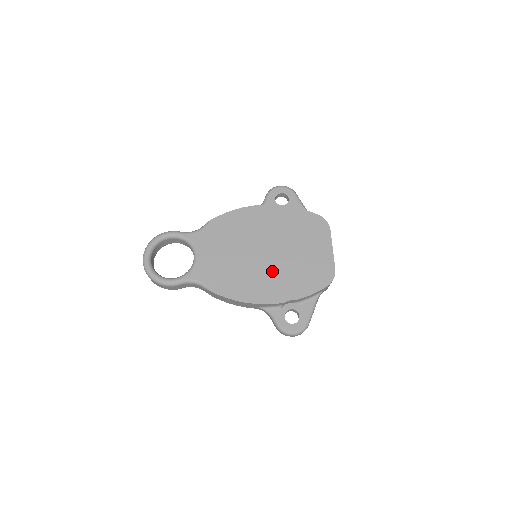
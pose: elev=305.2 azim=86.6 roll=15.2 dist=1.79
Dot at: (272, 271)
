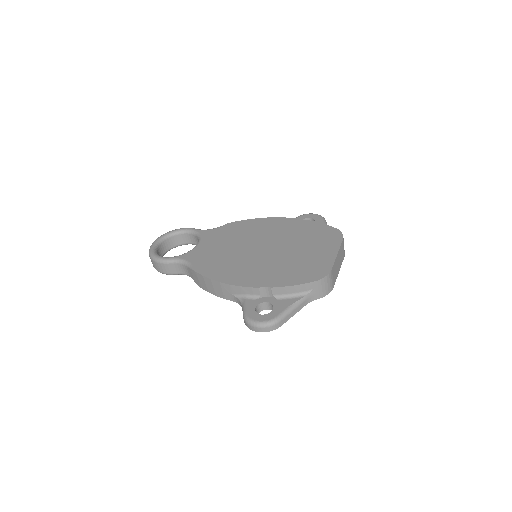
Dot at: (261, 262)
